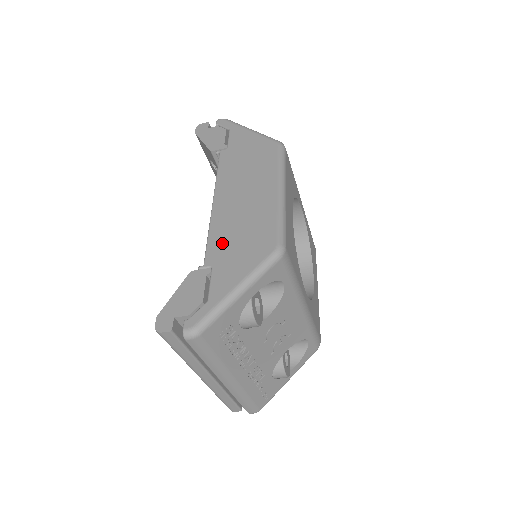
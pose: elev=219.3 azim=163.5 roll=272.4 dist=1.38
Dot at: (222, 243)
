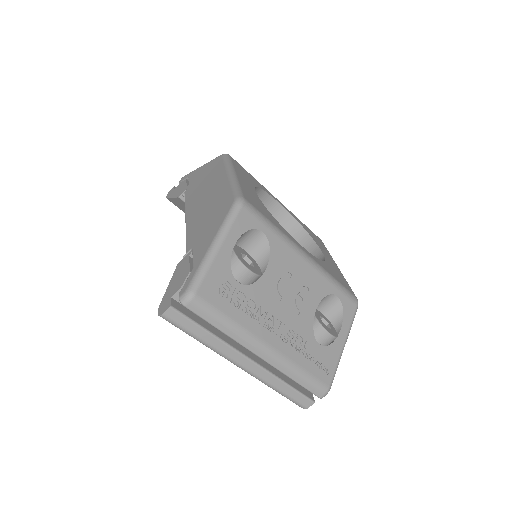
Dot at: (196, 231)
